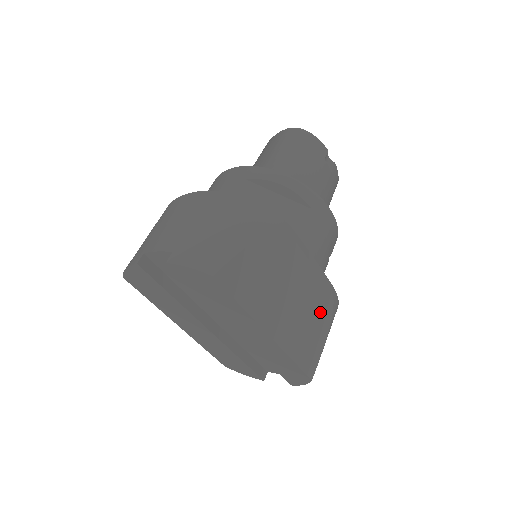
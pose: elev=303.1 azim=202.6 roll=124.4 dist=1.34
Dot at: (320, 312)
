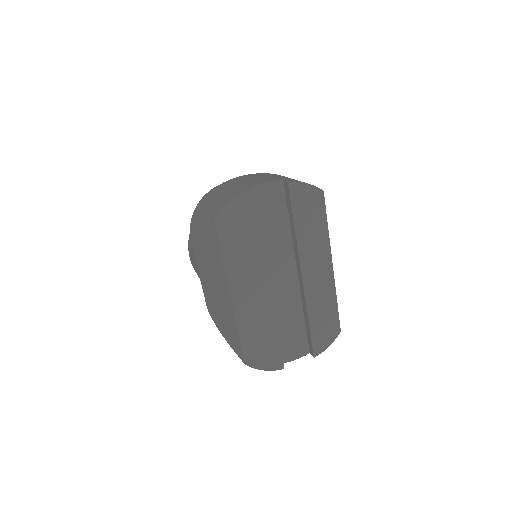
Dot at: occluded
